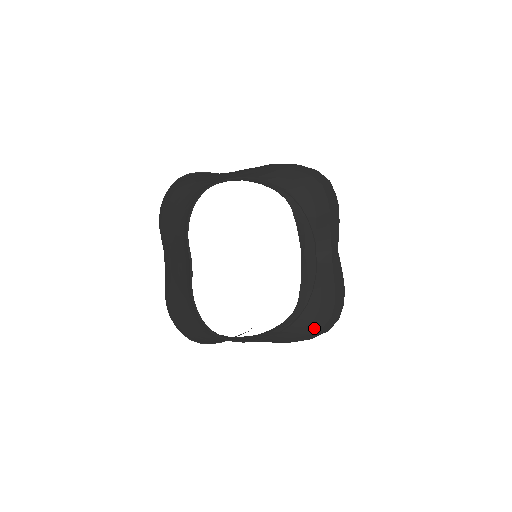
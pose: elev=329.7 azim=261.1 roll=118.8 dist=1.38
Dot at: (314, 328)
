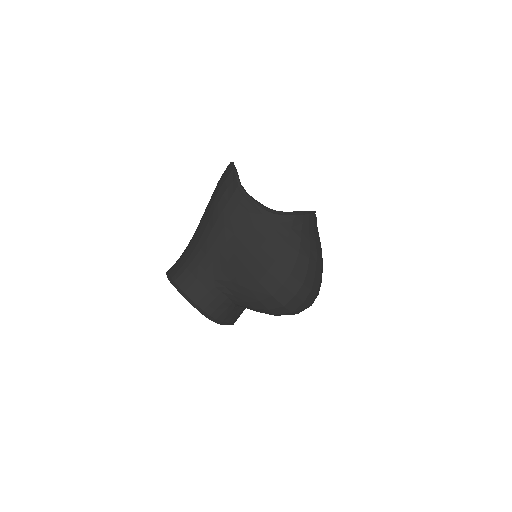
Dot at: occluded
